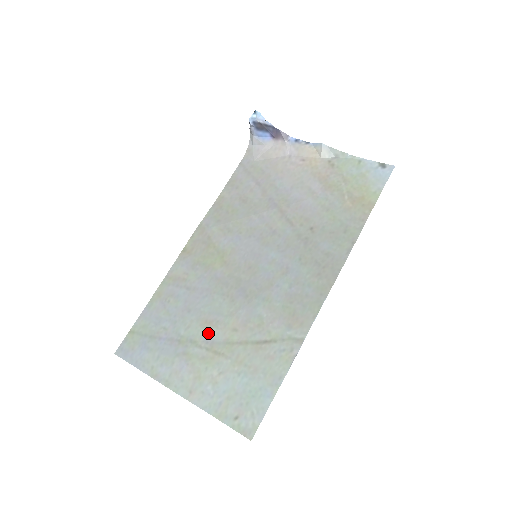
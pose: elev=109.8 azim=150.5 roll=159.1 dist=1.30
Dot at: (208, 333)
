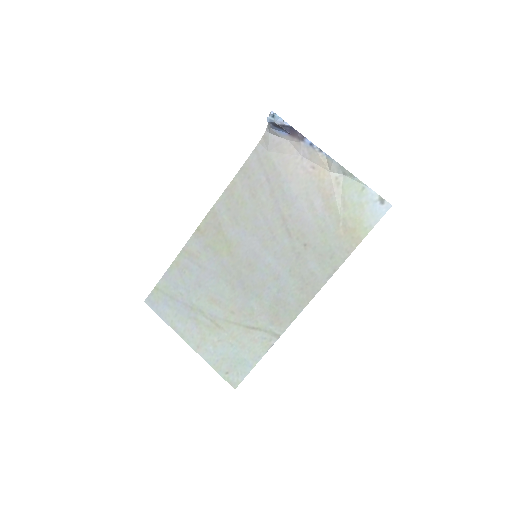
Dot at: (213, 309)
